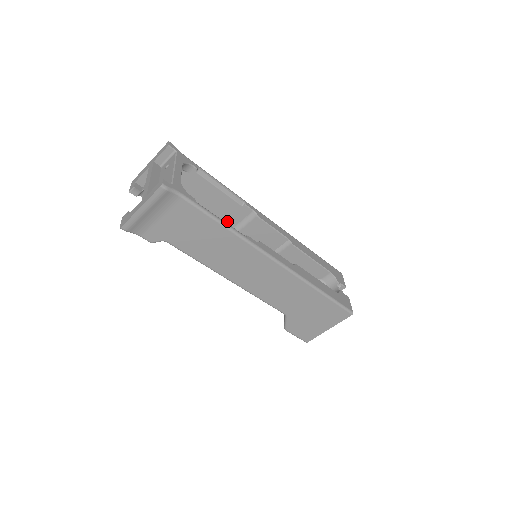
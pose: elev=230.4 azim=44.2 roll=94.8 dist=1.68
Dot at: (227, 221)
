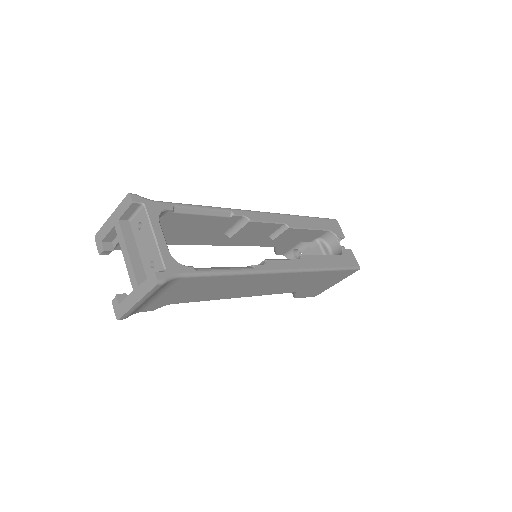
Dot at: (215, 232)
